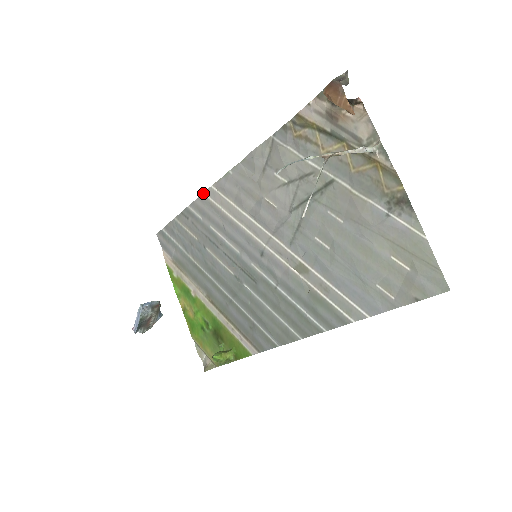
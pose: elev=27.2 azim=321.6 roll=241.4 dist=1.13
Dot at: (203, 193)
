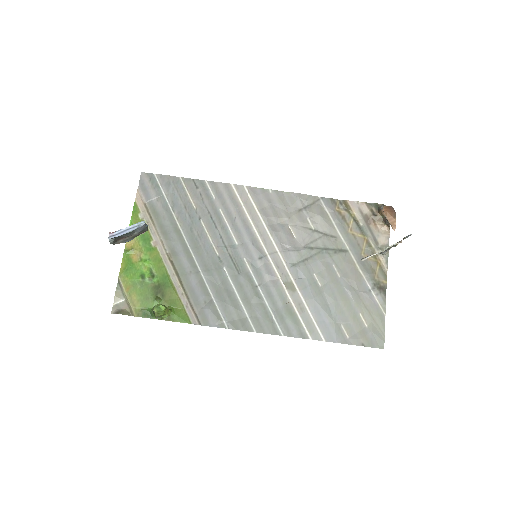
Dot at: (232, 184)
